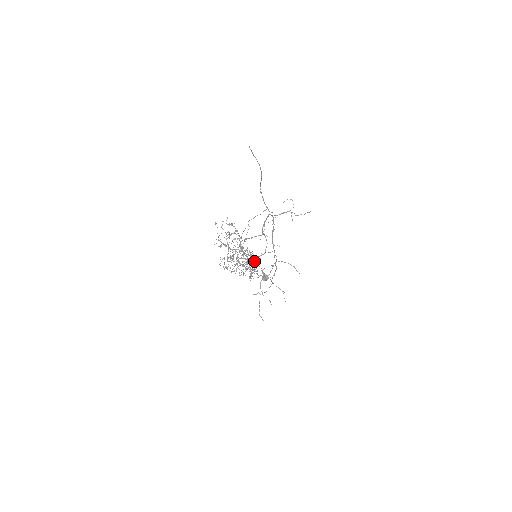
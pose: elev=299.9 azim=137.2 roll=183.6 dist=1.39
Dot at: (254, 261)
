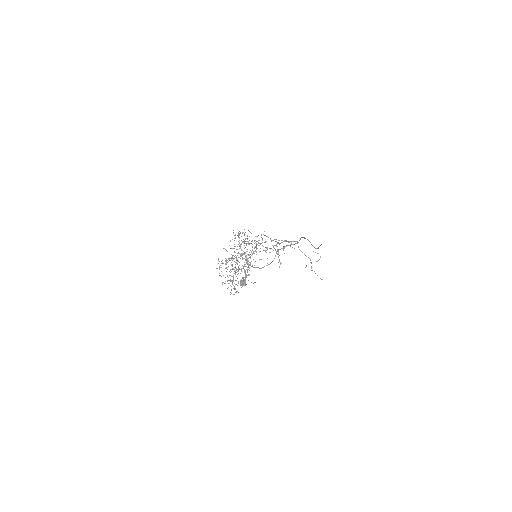
Dot at: occluded
